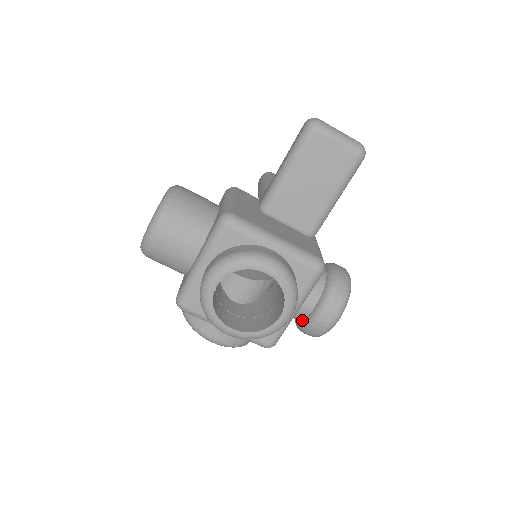
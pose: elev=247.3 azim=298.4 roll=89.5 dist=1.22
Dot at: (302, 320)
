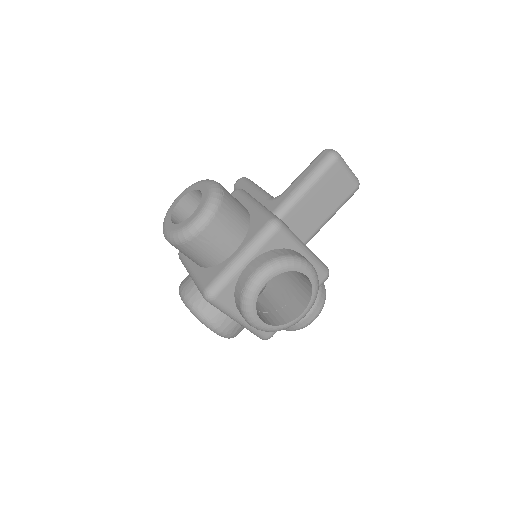
Dot at: occluded
